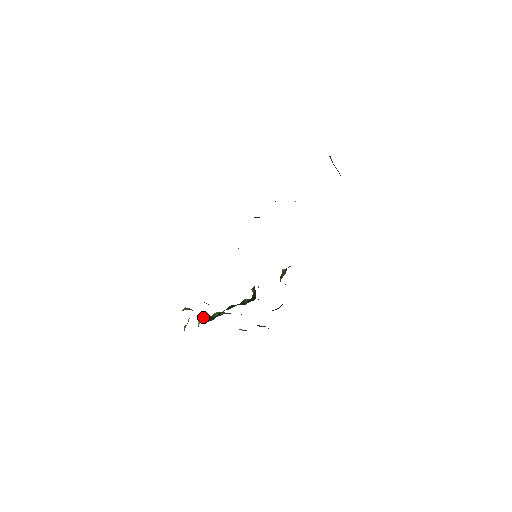
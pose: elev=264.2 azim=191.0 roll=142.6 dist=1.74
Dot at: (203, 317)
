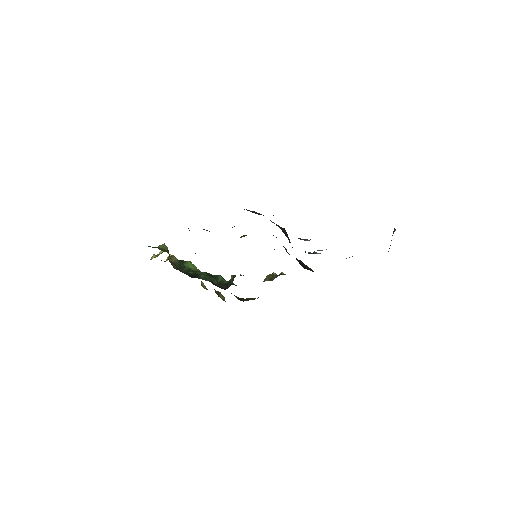
Dot at: (175, 258)
